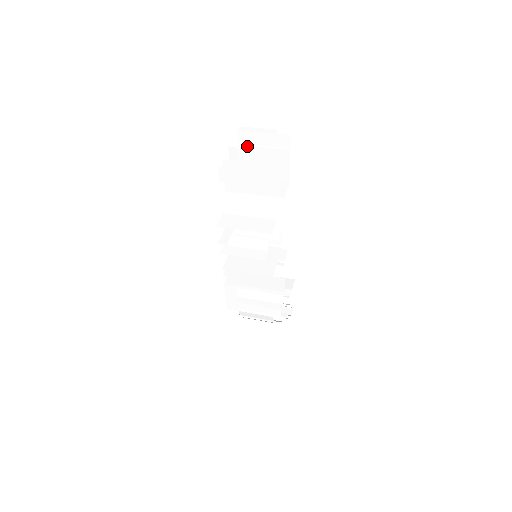
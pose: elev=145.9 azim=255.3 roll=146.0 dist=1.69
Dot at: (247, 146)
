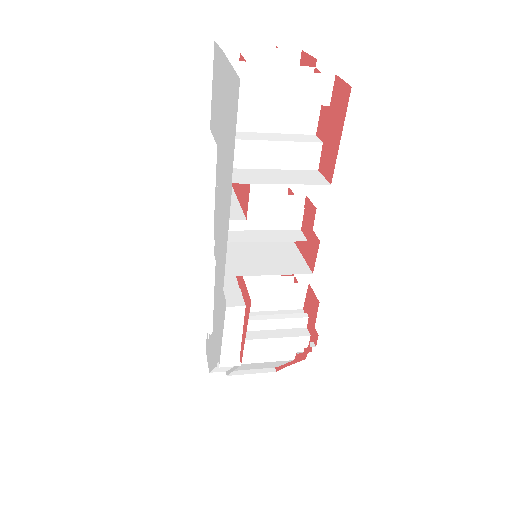
Dot at: occluded
